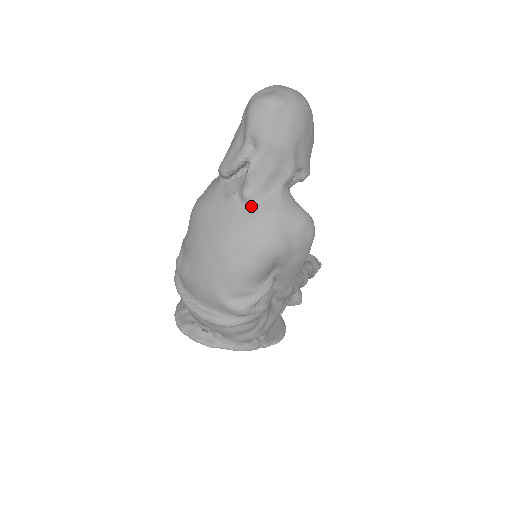
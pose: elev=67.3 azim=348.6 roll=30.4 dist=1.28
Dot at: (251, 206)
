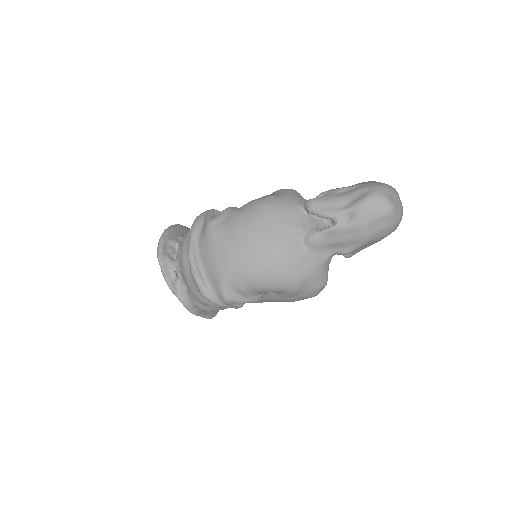
Dot at: (306, 249)
